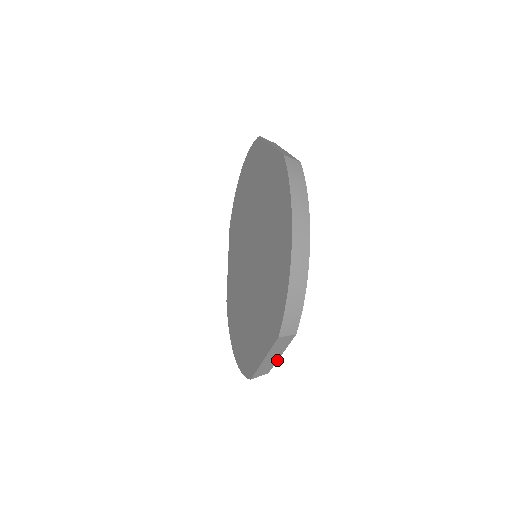
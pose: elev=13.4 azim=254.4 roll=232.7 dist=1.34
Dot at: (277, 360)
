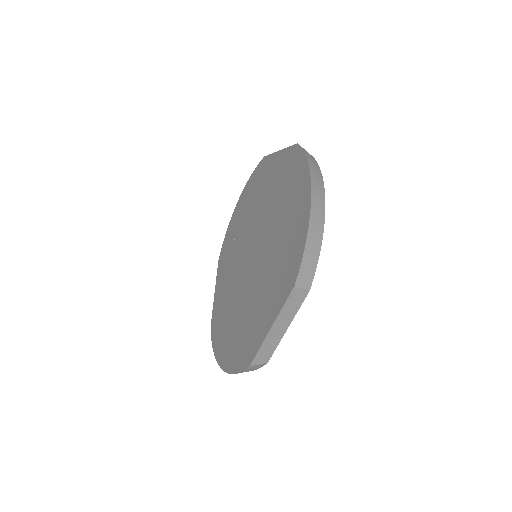
Dot at: (282, 337)
